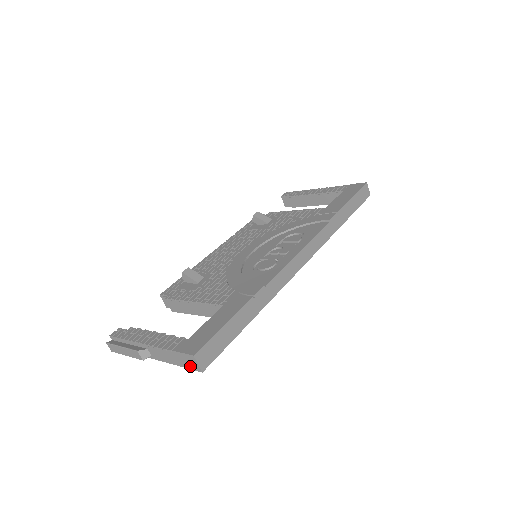
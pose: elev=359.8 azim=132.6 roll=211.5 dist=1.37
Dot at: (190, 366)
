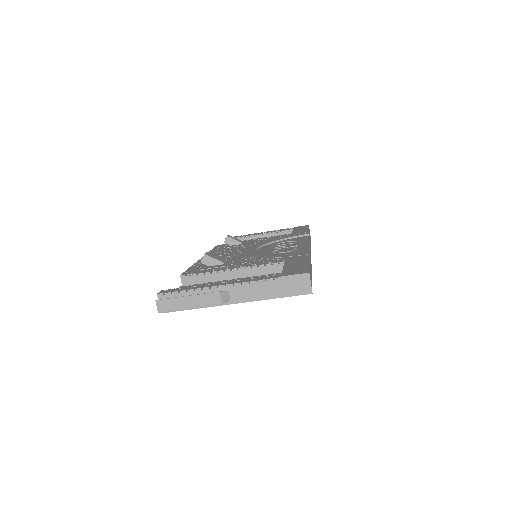
Dot at: (296, 291)
